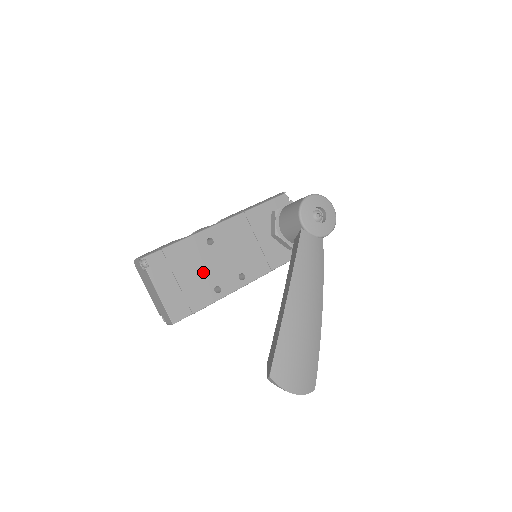
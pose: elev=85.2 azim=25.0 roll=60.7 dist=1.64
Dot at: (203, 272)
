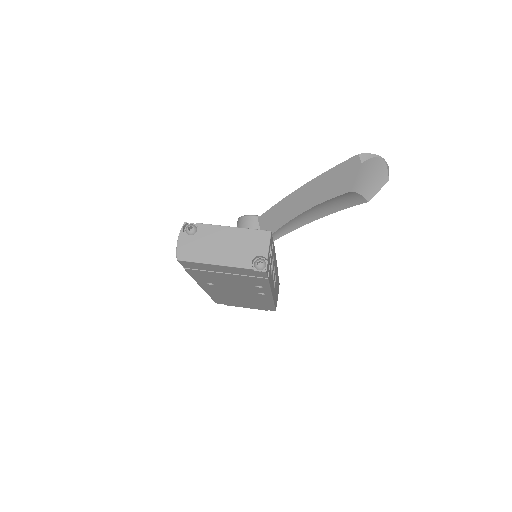
Dot at: occluded
